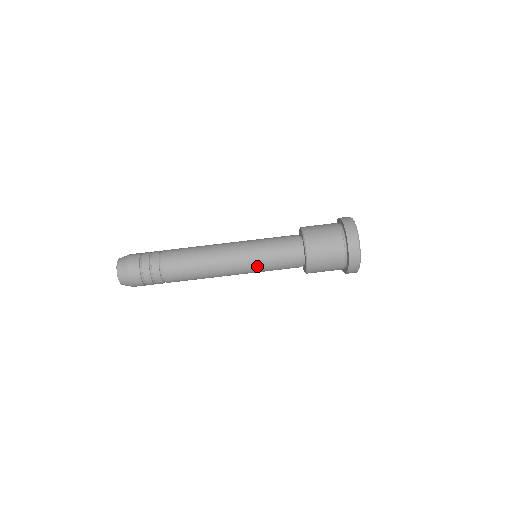
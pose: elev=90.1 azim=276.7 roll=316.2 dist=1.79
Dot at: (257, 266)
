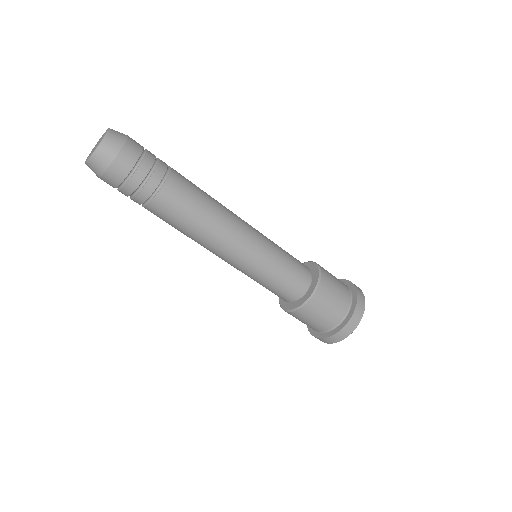
Dot at: (248, 274)
